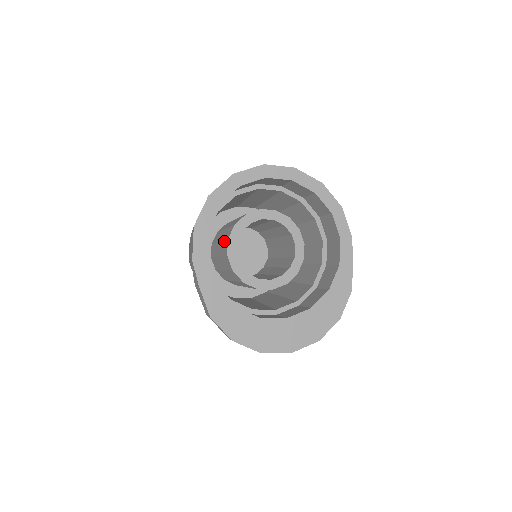
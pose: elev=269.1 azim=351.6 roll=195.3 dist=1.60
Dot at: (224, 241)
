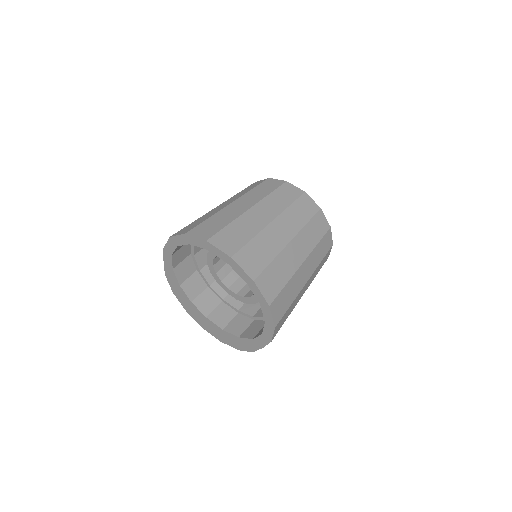
Dot at: occluded
